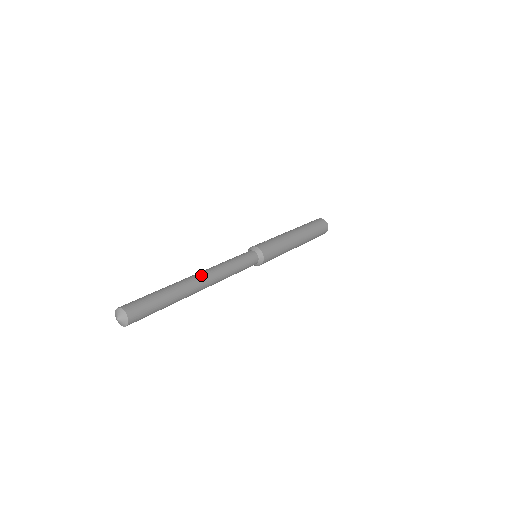
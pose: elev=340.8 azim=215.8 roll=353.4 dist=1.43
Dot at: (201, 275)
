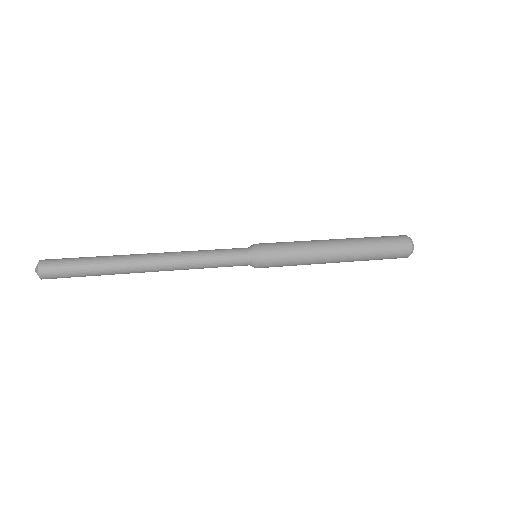
Dot at: (152, 259)
